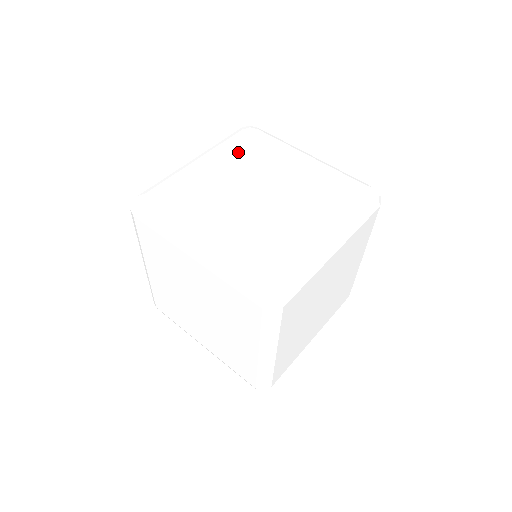
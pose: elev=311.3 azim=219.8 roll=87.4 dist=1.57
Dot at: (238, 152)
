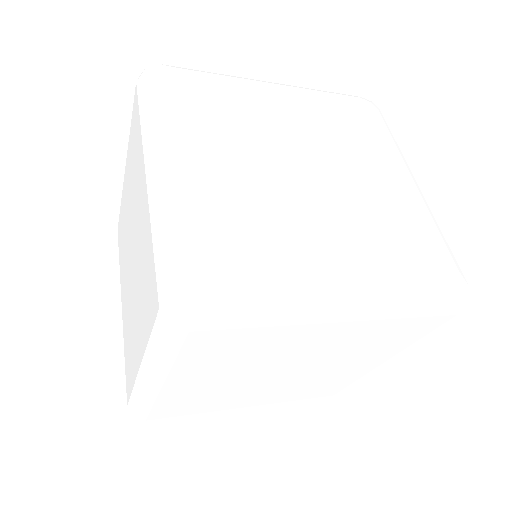
Dot at: (199, 119)
